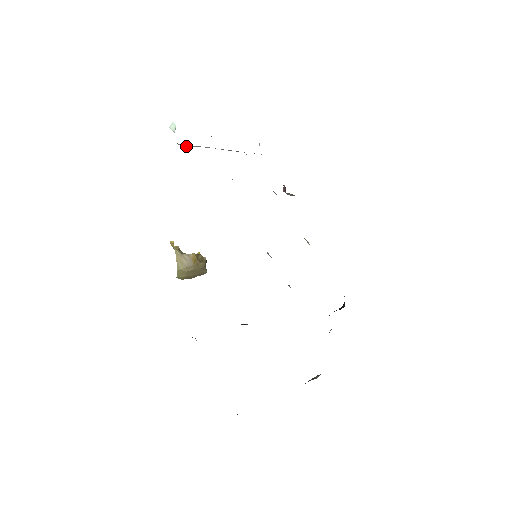
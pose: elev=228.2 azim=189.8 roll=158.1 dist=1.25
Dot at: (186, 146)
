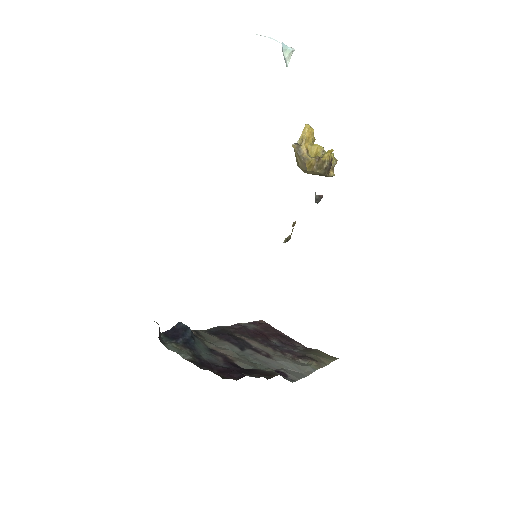
Dot at: occluded
